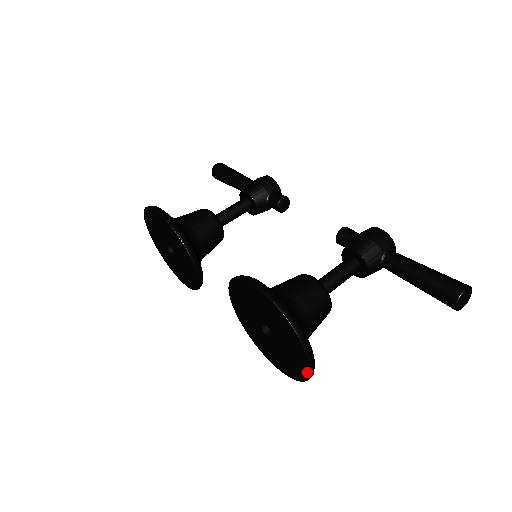
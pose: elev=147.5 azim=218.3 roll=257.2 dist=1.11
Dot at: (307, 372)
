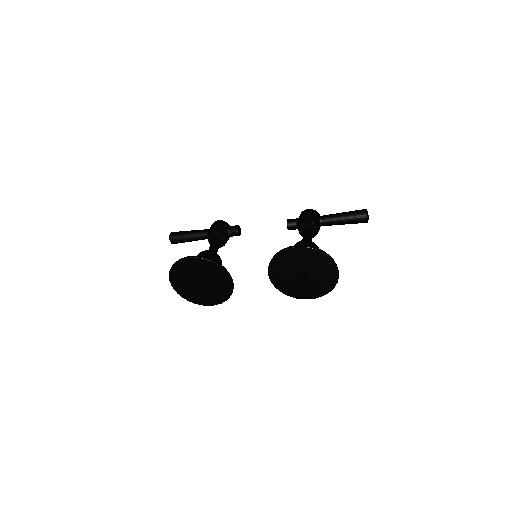
Dot at: (336, 278)
